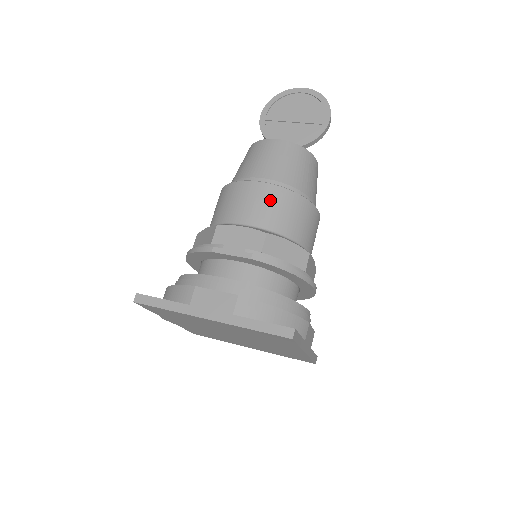
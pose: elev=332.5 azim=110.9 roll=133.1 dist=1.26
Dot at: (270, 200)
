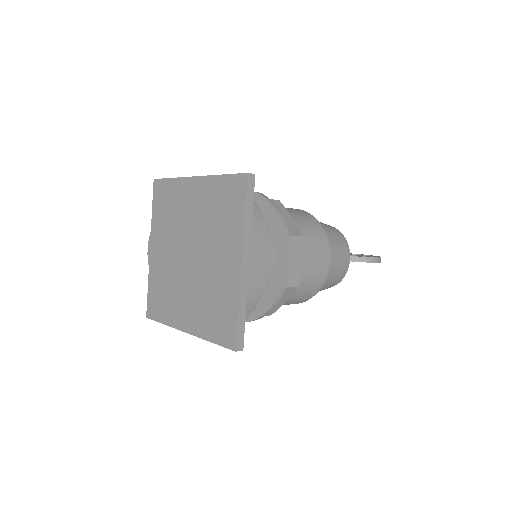
Dot at: (296, 210)
